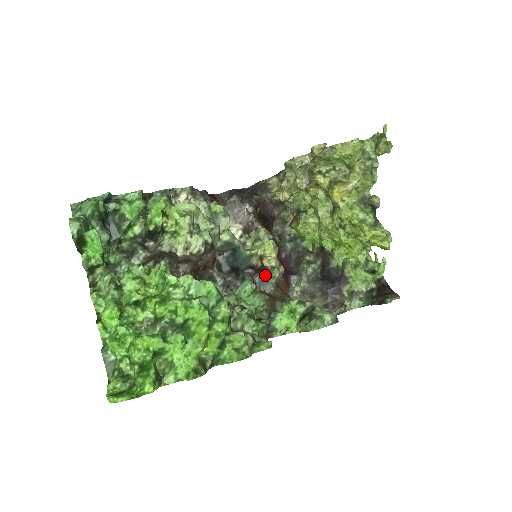
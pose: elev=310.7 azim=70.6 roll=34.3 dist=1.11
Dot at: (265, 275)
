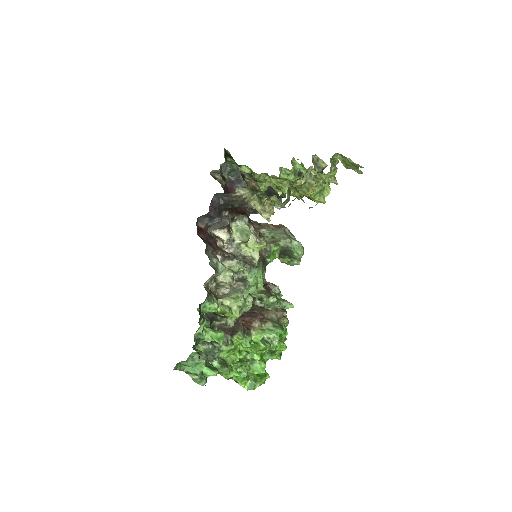
Dot at: occluded
